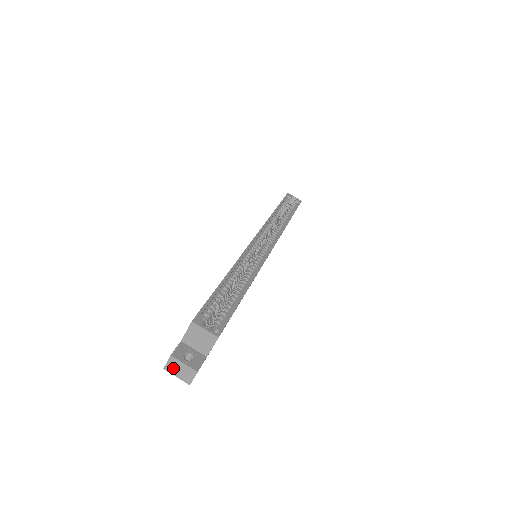
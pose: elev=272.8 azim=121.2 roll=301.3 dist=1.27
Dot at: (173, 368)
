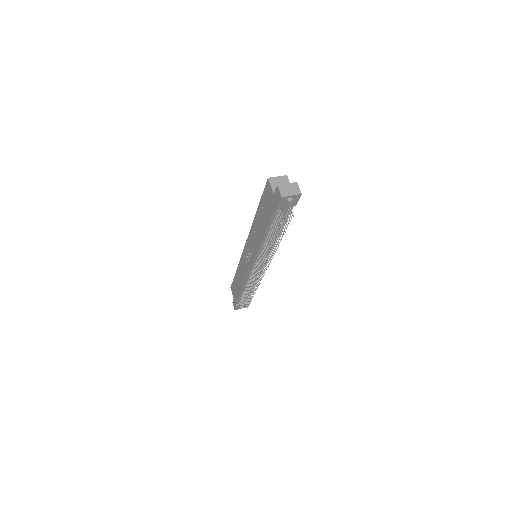
Dot at: (285, 192)
